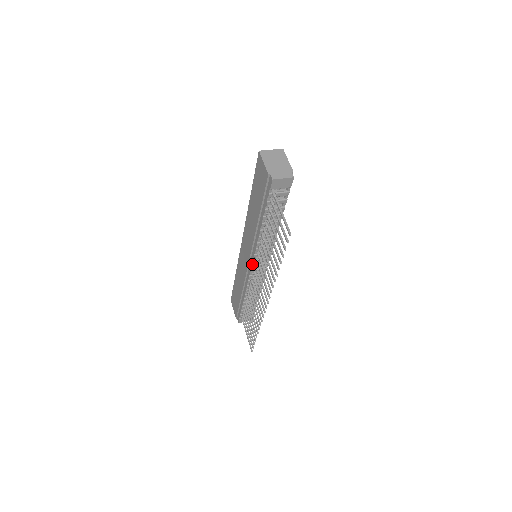
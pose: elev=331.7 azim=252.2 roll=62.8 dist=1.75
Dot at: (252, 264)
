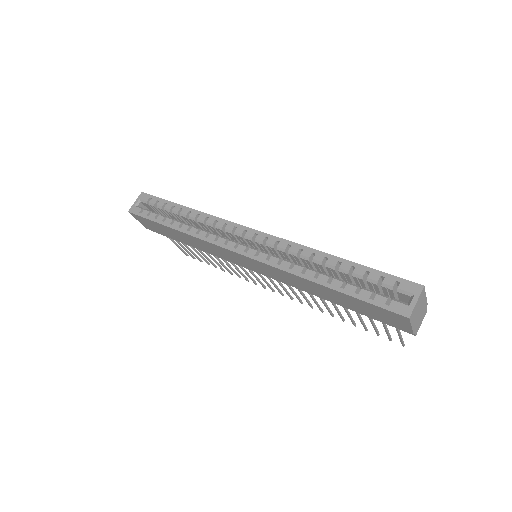
Dot at: occluded
